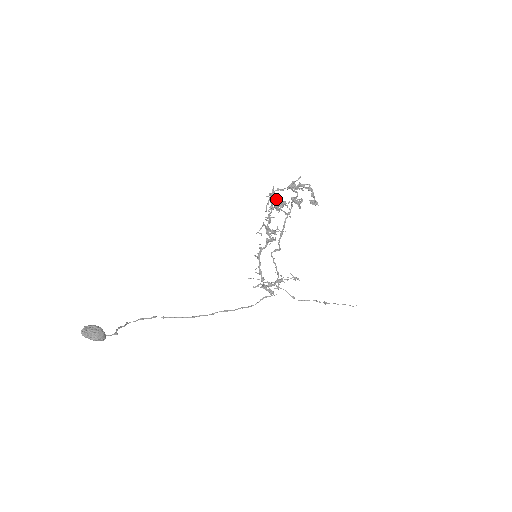
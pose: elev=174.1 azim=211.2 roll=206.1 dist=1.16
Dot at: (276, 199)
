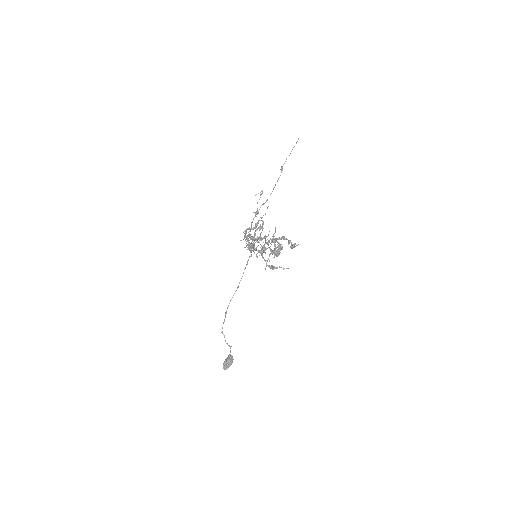
Dot at: occluded
